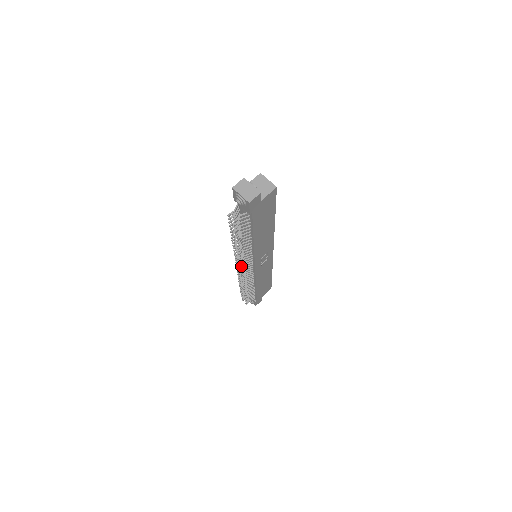
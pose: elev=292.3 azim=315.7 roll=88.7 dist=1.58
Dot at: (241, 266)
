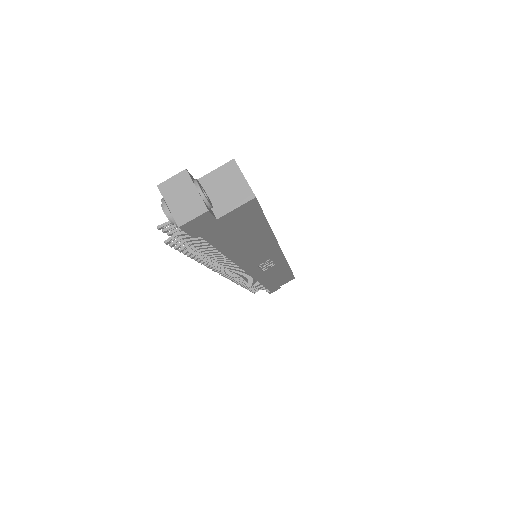
Dot at: (222, 273)
